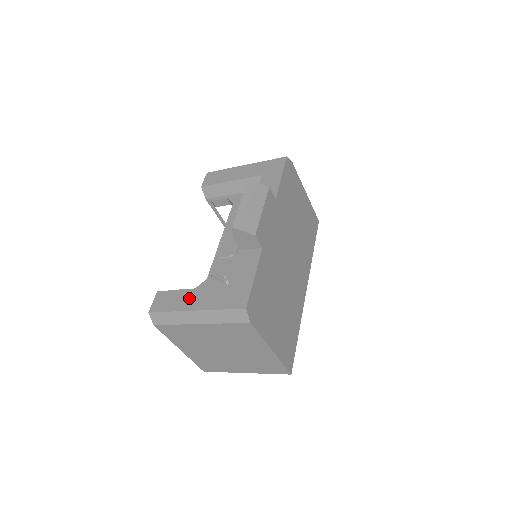
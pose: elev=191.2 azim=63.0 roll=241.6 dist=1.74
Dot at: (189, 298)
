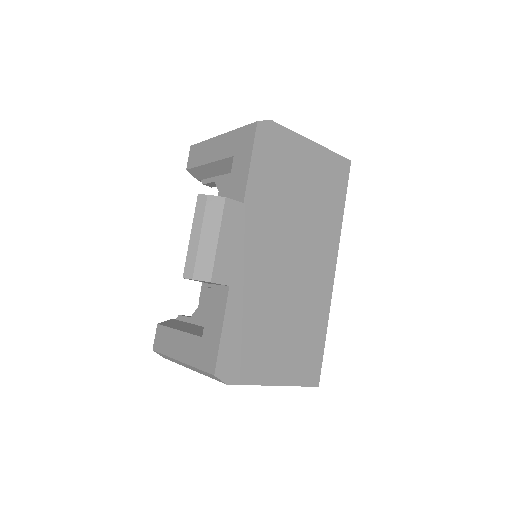
Dot at: (176, 343)
